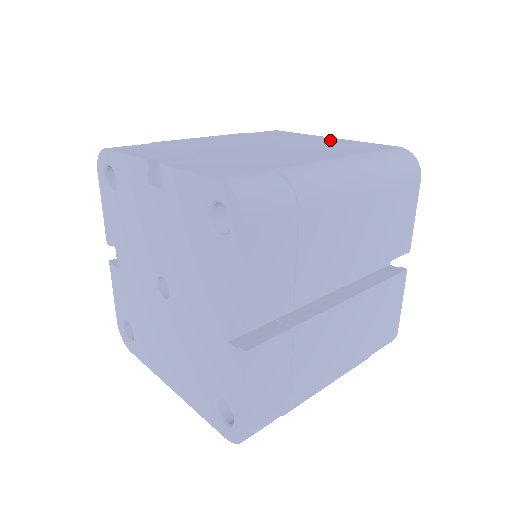
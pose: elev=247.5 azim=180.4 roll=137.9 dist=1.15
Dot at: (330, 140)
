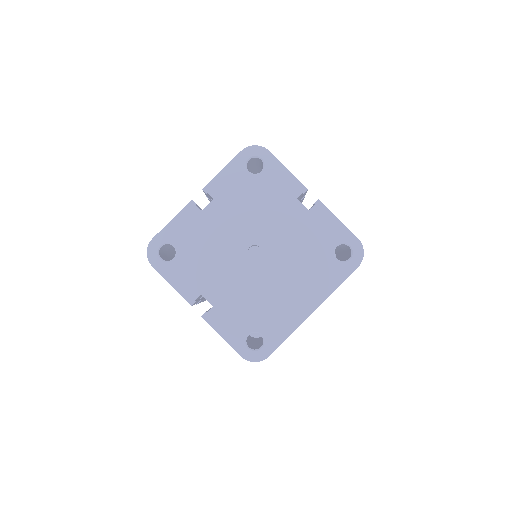
Dot at: occluded
